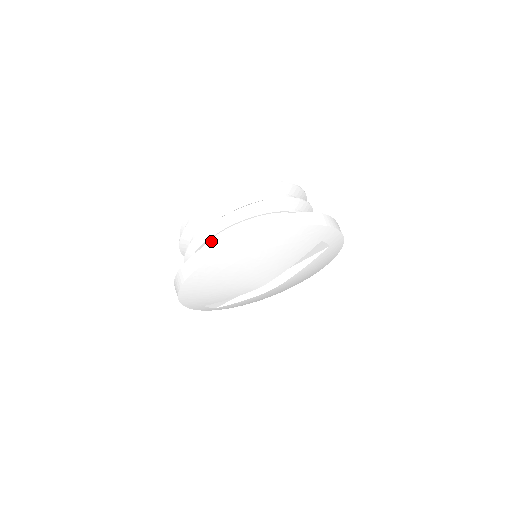
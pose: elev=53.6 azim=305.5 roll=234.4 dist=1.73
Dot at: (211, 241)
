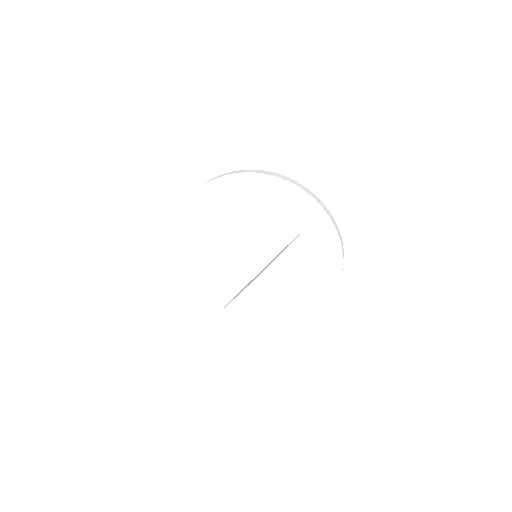
Dot at: occluded
